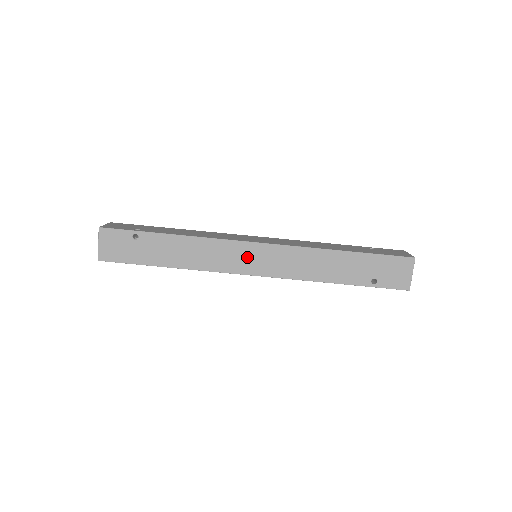
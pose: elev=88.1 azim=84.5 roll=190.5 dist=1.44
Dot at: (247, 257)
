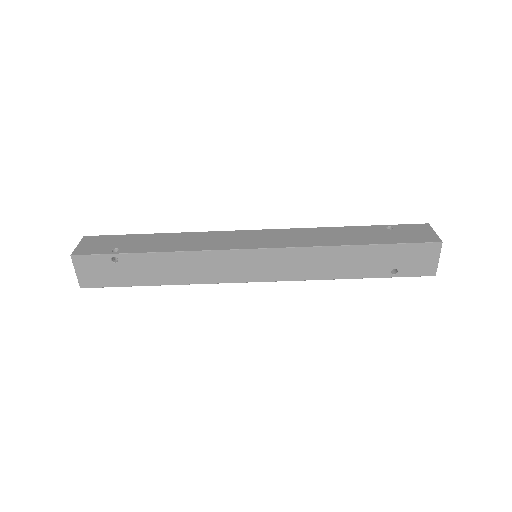
Dot at: (246, 265)
